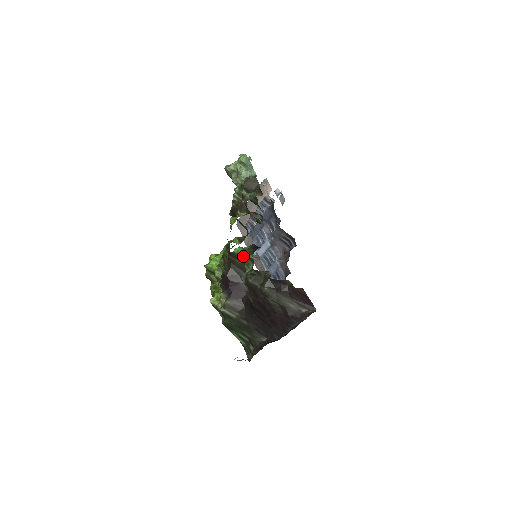
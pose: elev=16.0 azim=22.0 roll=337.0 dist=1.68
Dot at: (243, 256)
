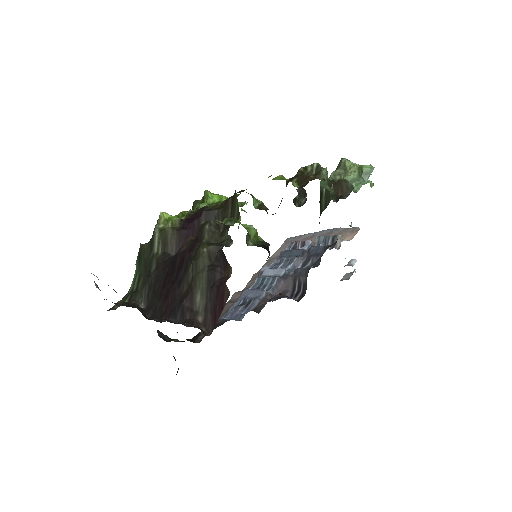
Dot at: occluded
